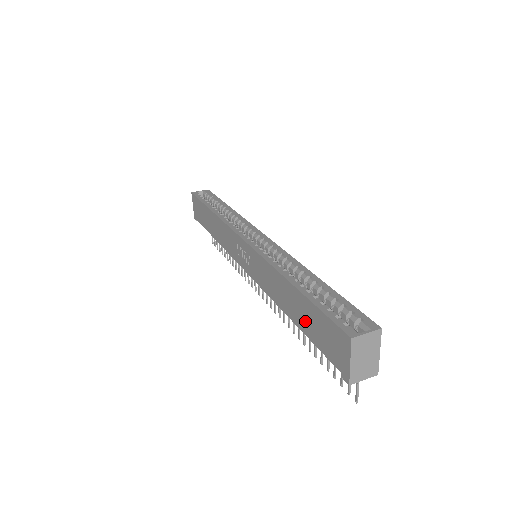
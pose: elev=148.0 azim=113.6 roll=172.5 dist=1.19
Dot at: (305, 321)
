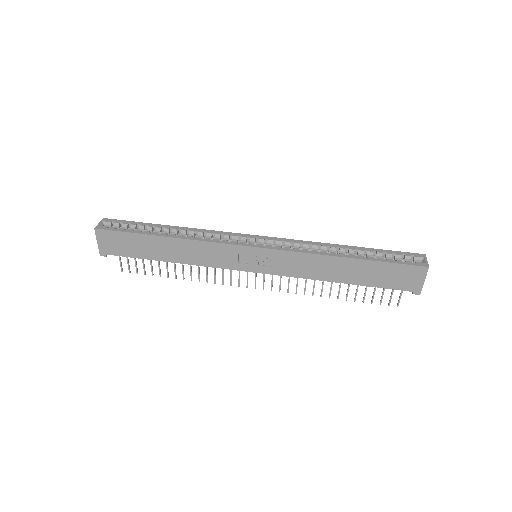
Dot at: (367, 277)
